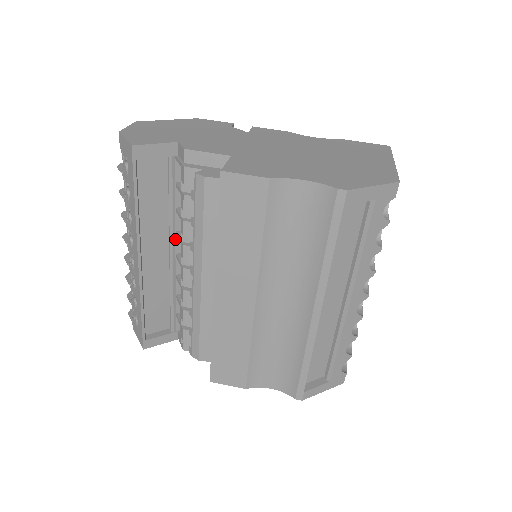
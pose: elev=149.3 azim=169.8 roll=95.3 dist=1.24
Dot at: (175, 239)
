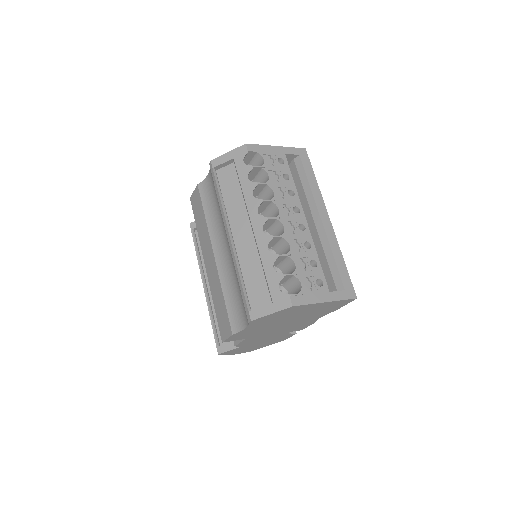
Dot at: occluded
